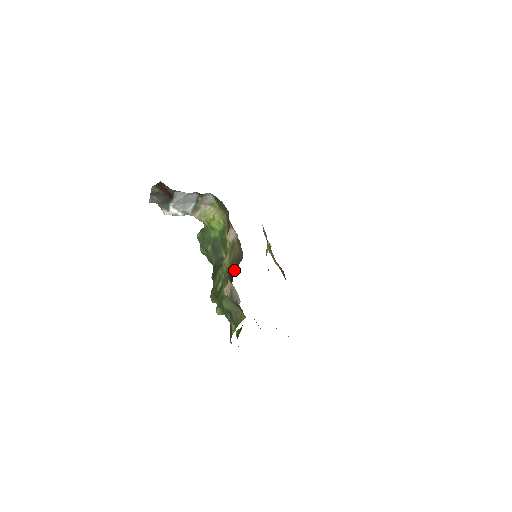
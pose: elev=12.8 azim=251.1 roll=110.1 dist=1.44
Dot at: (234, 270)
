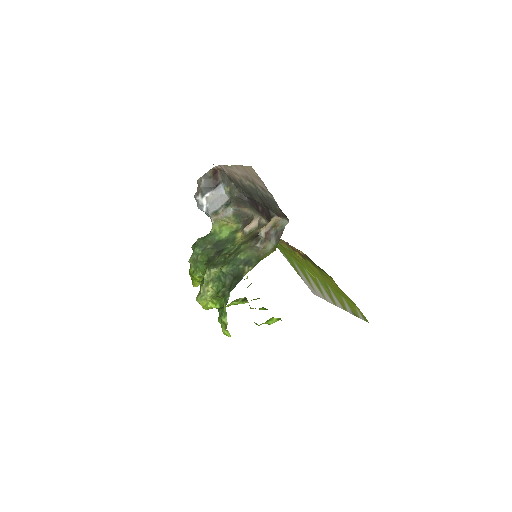
Dot at: occluded
